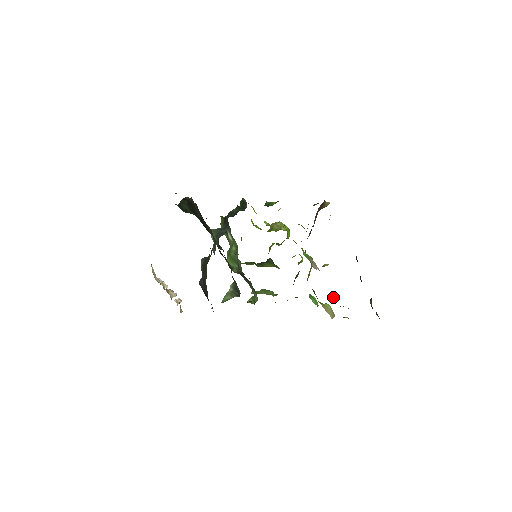
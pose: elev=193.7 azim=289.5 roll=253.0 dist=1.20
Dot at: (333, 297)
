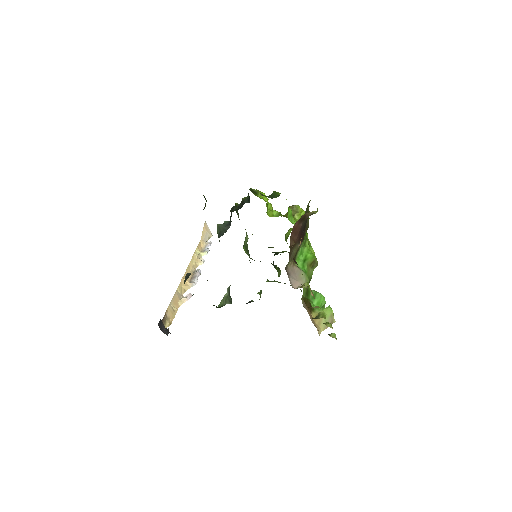
Dot at: (319, 313)
